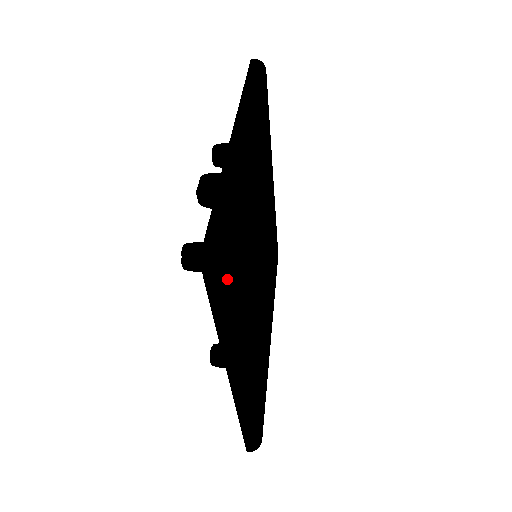
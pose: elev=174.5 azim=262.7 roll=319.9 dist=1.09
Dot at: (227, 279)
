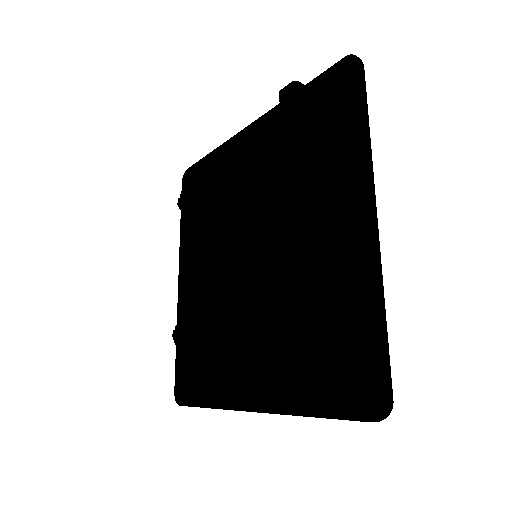
Dot at: occluded
